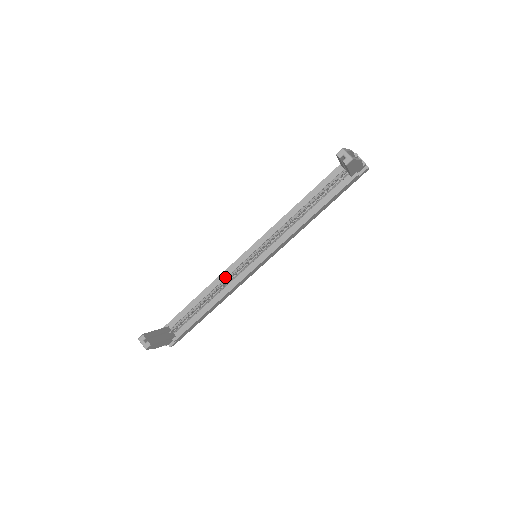
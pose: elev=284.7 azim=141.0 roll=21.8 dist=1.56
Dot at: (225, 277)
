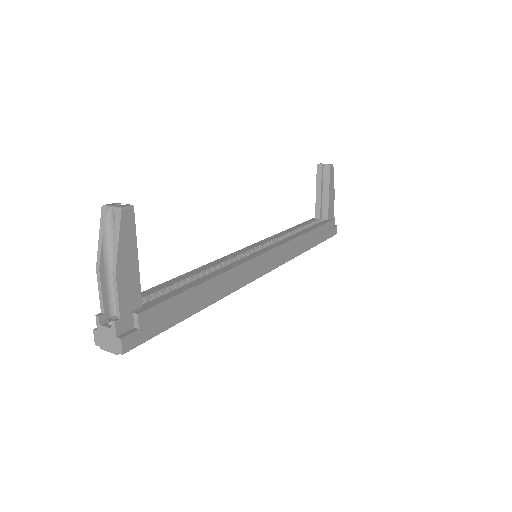
Dot at: (221, 262)
